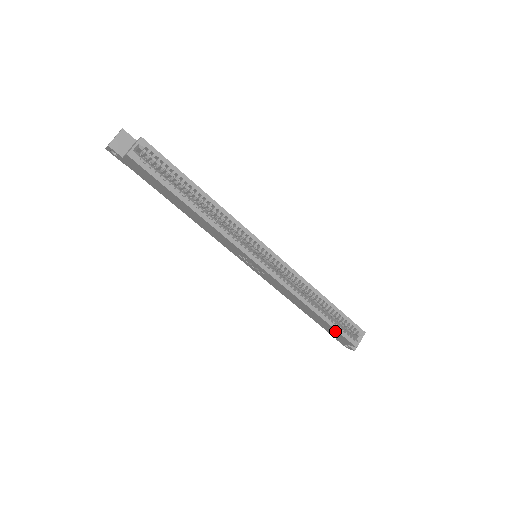
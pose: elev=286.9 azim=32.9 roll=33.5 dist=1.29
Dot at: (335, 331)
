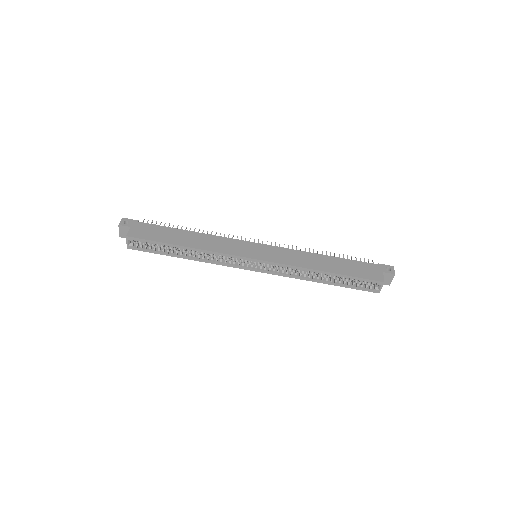
Dot at: occluded
